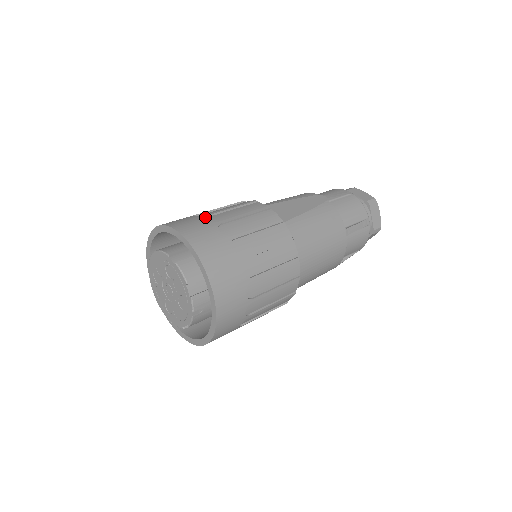
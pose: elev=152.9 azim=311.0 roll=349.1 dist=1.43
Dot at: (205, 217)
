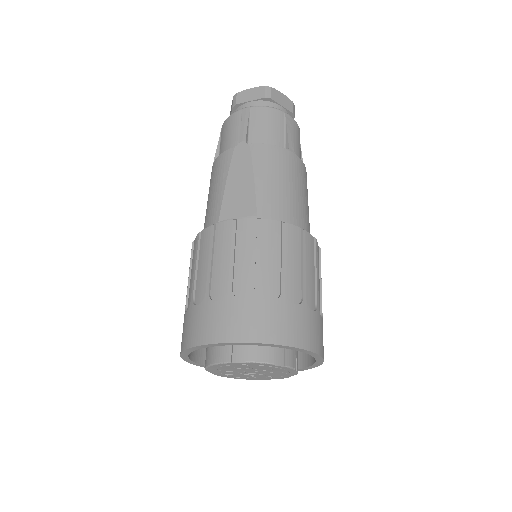
Dot at: (210, 298)
